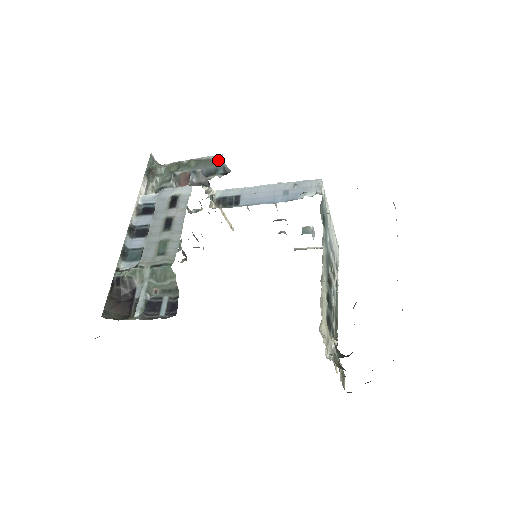
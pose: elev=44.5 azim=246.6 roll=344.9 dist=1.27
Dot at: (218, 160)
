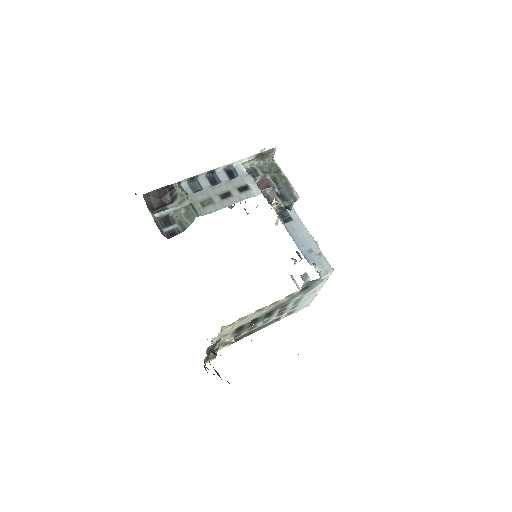
Dot at: (294, 197)
